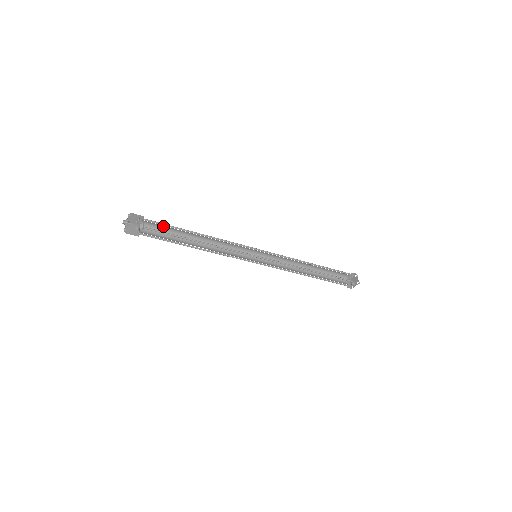
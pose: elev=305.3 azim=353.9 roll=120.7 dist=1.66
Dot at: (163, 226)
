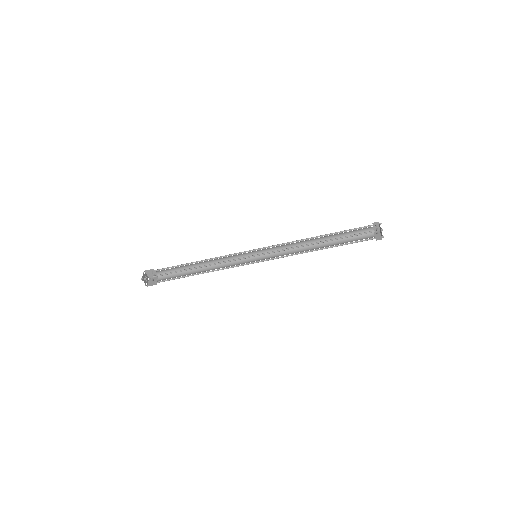
Dot at: (171, 269)
